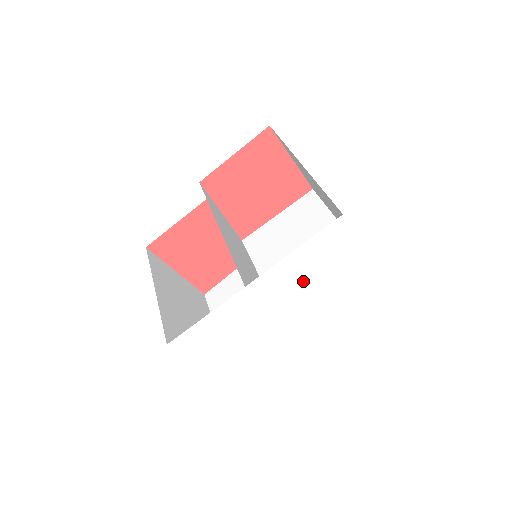
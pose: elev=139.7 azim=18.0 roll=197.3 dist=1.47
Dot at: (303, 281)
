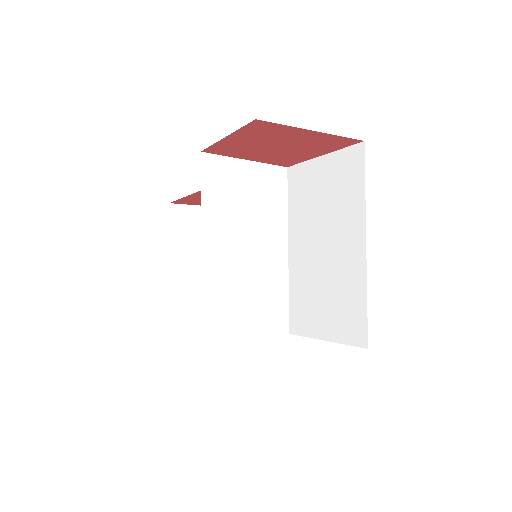
Dot at: occluded
